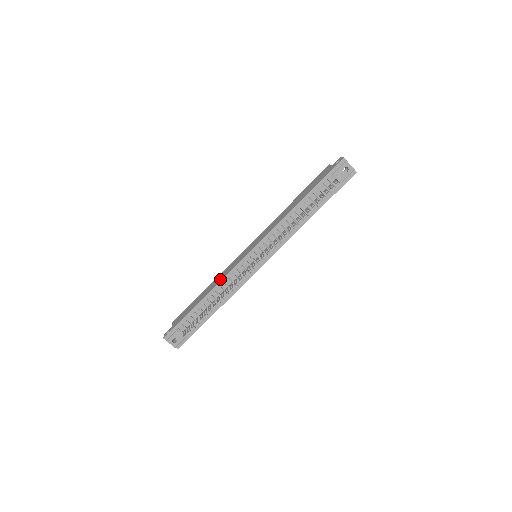
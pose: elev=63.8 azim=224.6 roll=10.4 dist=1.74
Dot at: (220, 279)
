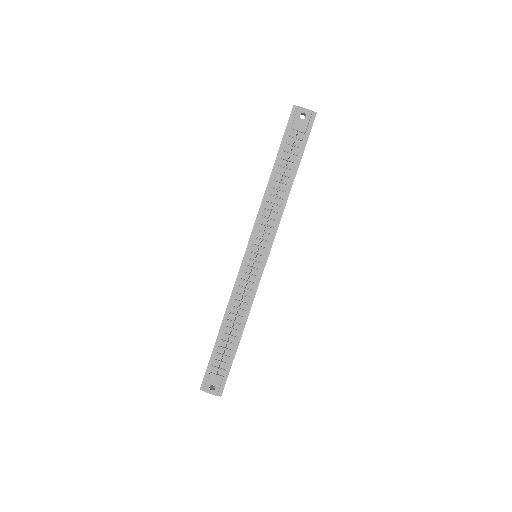
Dot at: occluded
